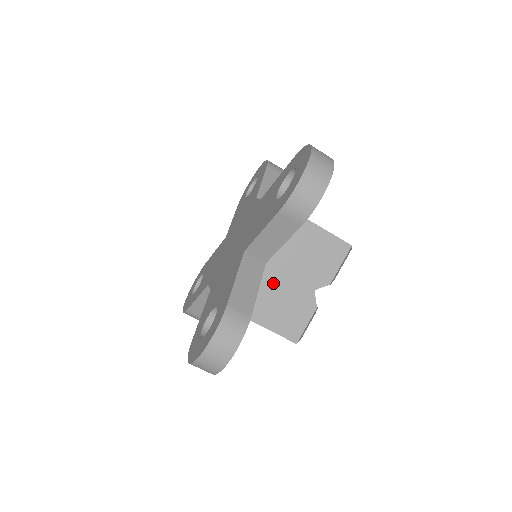
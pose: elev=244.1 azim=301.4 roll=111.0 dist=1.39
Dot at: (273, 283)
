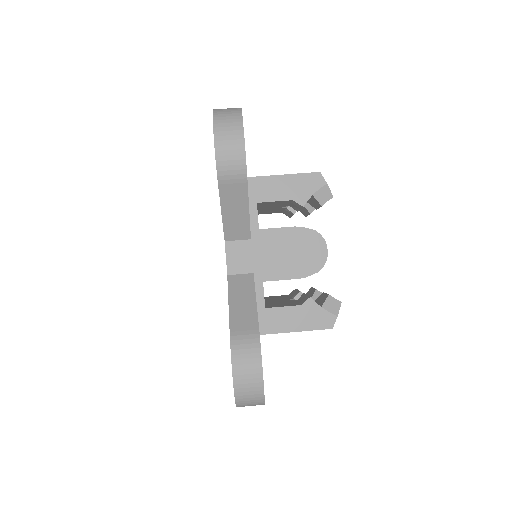
Dot at: occluded
